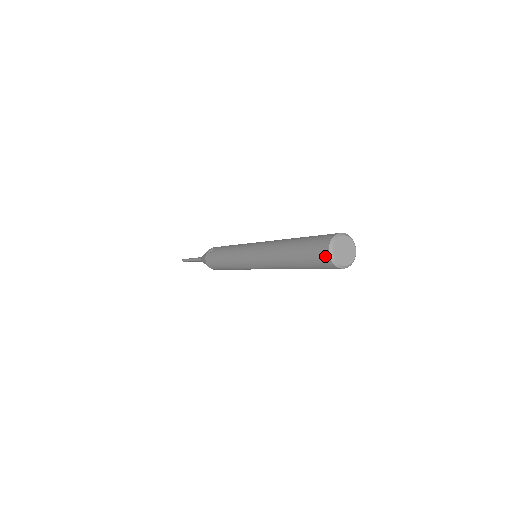
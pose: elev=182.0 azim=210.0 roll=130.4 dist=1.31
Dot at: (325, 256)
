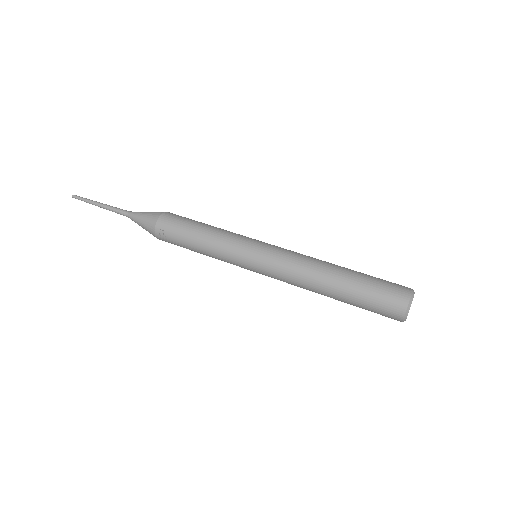
Dot at: occluded
